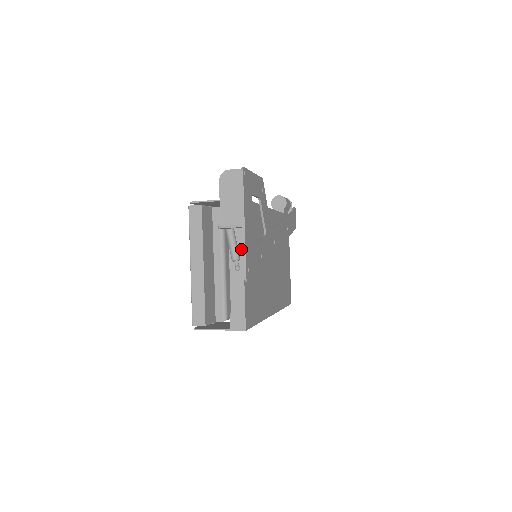
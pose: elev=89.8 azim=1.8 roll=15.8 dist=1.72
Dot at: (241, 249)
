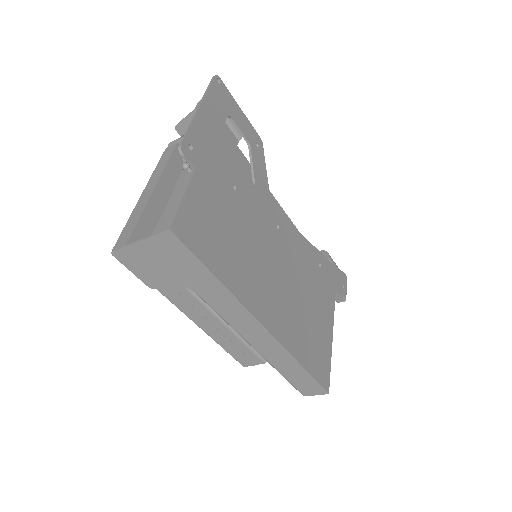
Dot at: occluded
